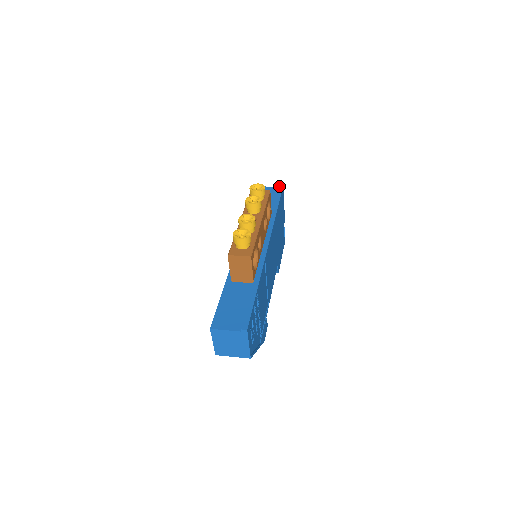
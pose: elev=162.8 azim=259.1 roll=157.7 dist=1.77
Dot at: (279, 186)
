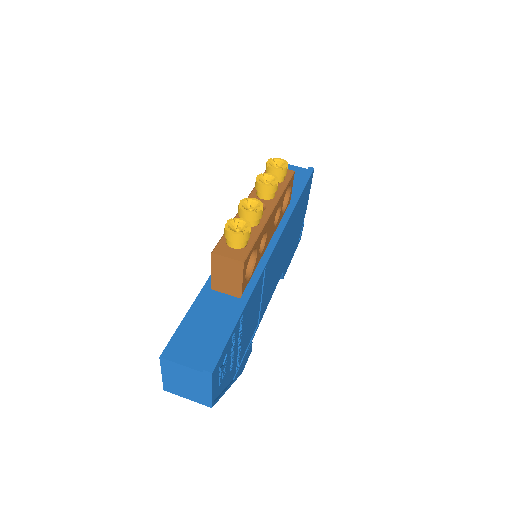
Dot at: (308, 168)
